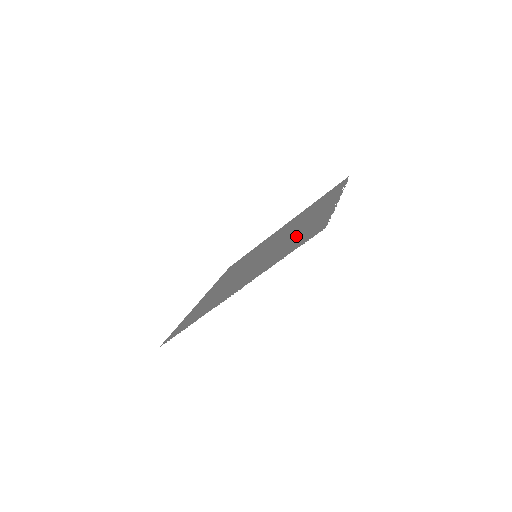
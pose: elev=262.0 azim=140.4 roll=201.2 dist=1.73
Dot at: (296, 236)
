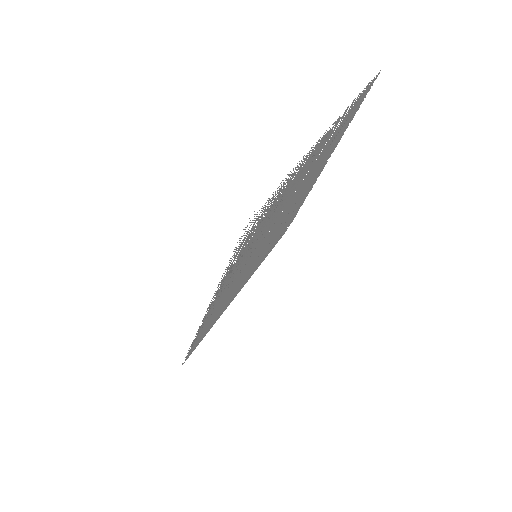
Dot at: (328, 149)
